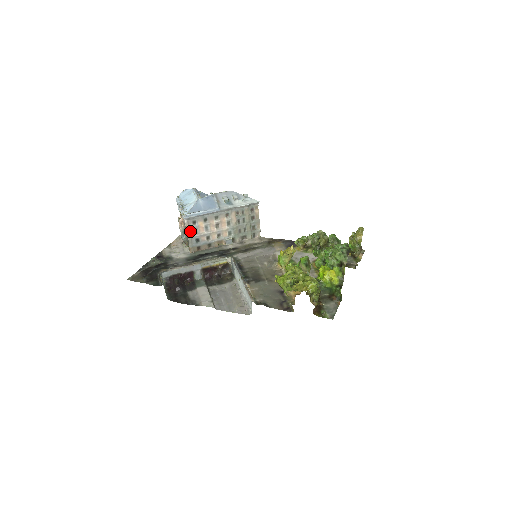
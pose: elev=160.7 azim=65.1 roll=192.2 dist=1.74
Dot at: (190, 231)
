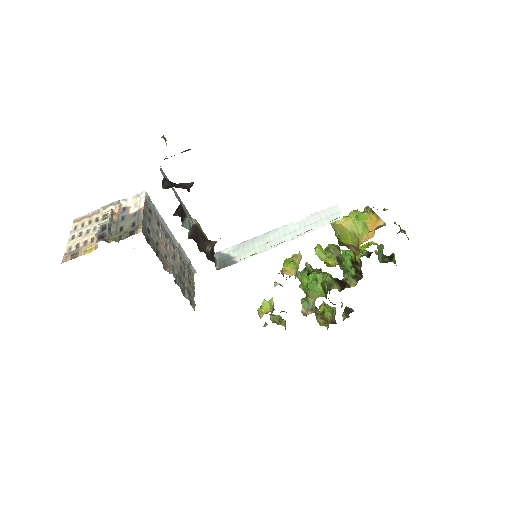
Dot at: (145, 212)
